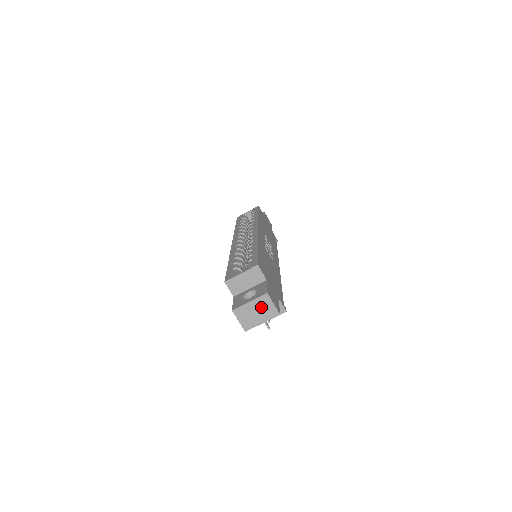
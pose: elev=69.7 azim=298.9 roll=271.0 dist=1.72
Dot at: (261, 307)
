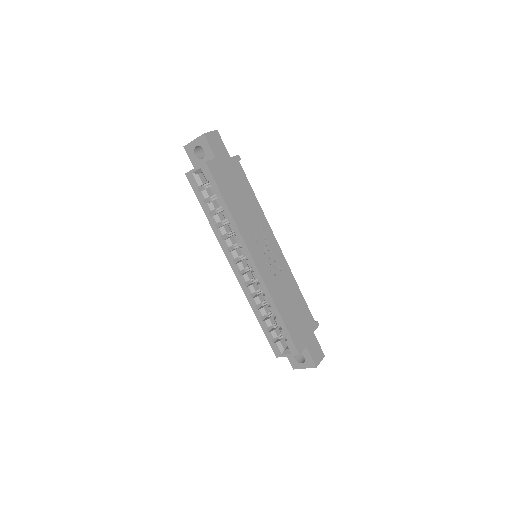
Dot at: occluded
